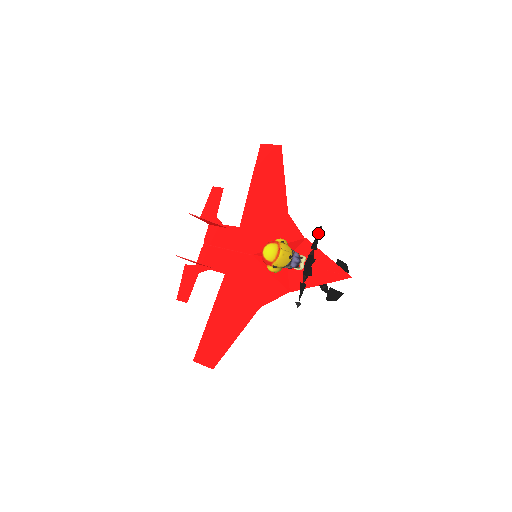
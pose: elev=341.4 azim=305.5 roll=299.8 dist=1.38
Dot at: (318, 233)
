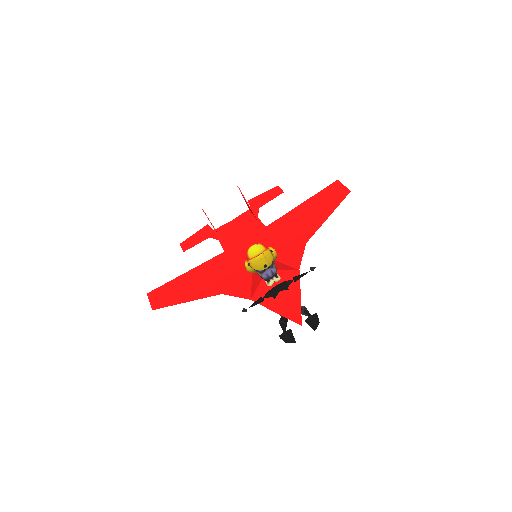
Dot at: occluded
